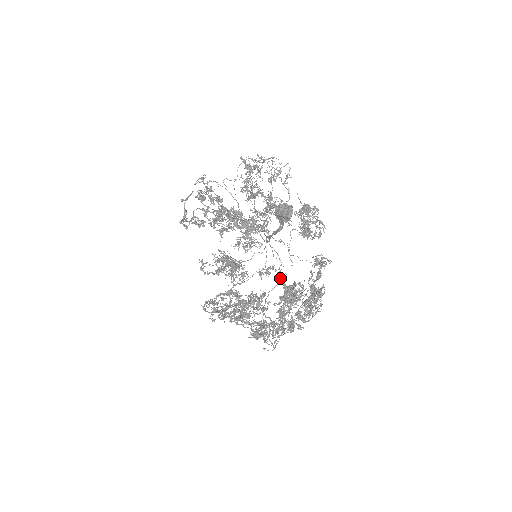
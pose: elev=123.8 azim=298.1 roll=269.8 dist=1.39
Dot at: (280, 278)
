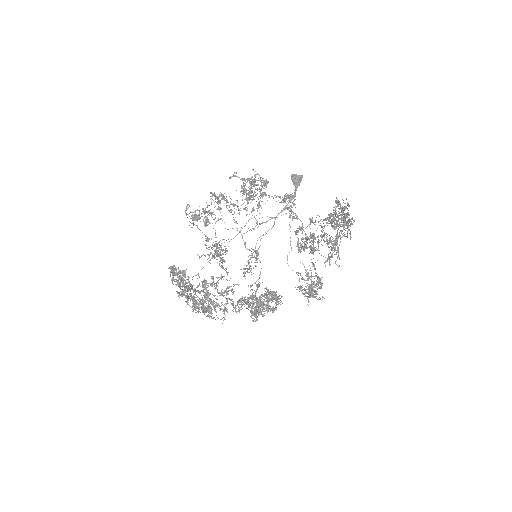
Dot at: (305, 233)
